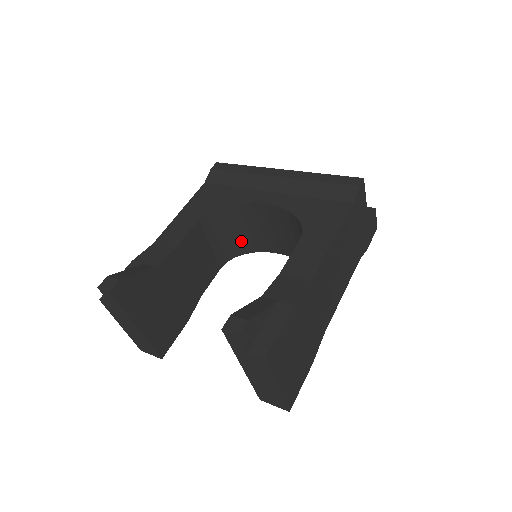
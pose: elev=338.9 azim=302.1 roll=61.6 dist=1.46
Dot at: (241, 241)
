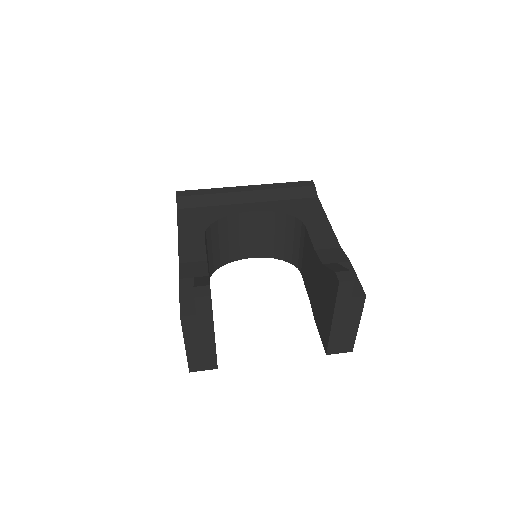
Dot at: (221, 254)
